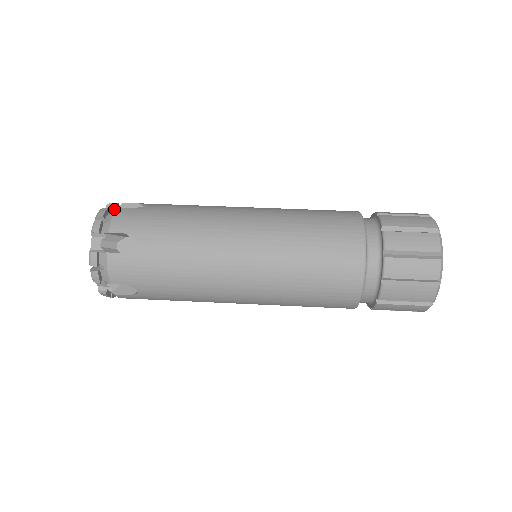
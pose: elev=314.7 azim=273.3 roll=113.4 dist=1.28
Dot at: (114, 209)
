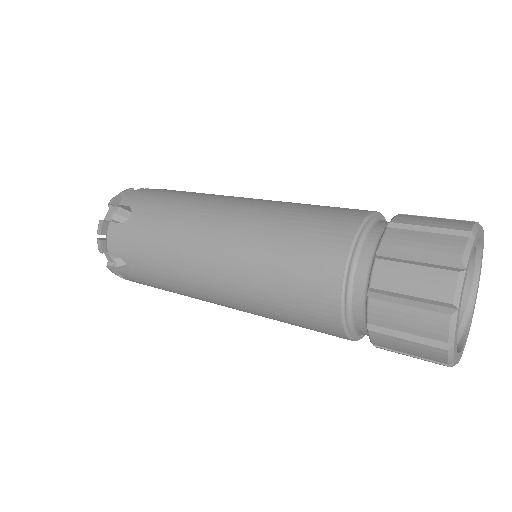
Dot at: (138, 189)
